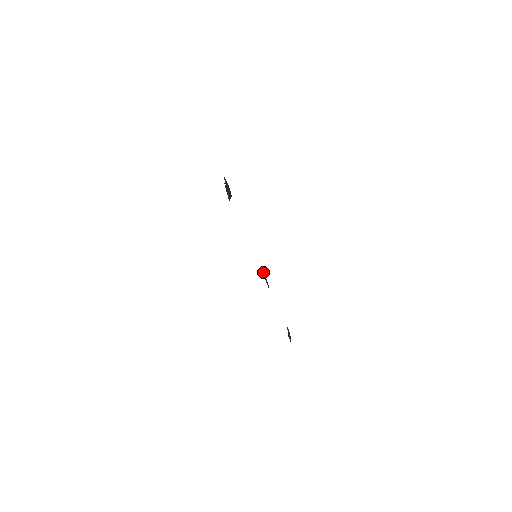
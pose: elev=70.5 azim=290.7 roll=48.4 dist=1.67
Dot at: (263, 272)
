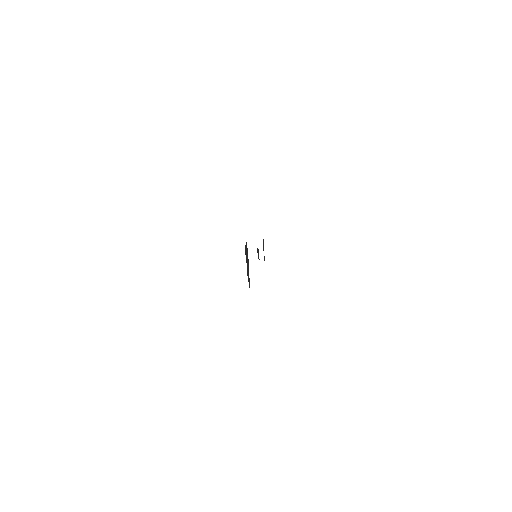
Dot at: (257, 250)
